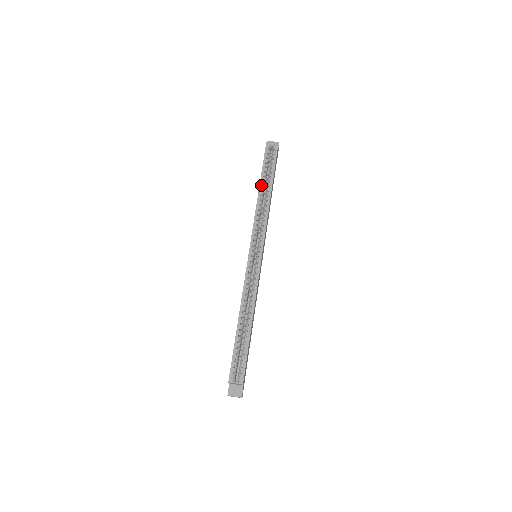
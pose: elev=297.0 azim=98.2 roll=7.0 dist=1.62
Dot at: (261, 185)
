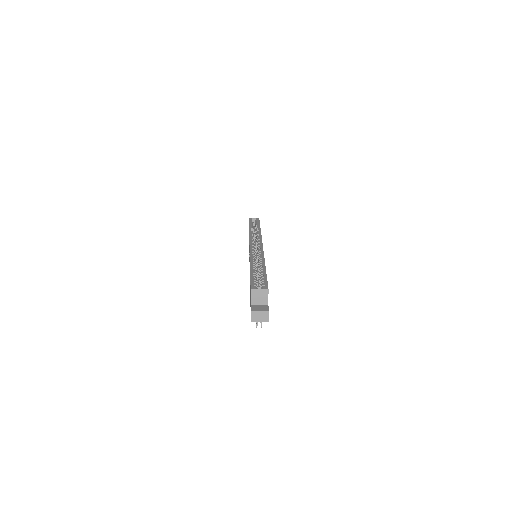
Dot at: (250, 227)
